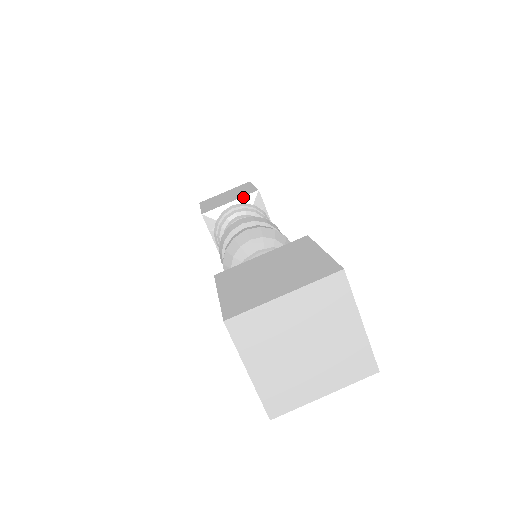
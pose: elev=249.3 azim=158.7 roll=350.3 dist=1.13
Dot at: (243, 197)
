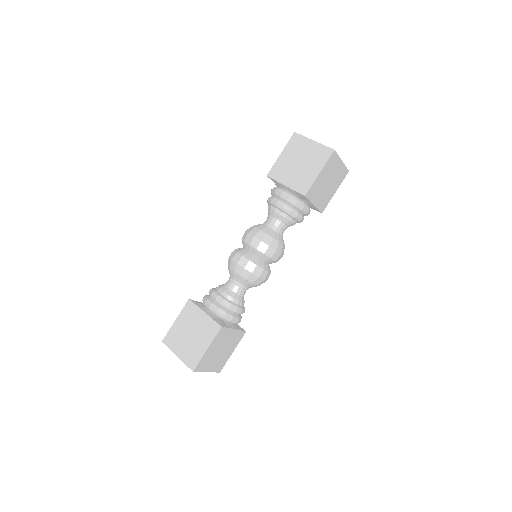
Dot at: (294, 190)
